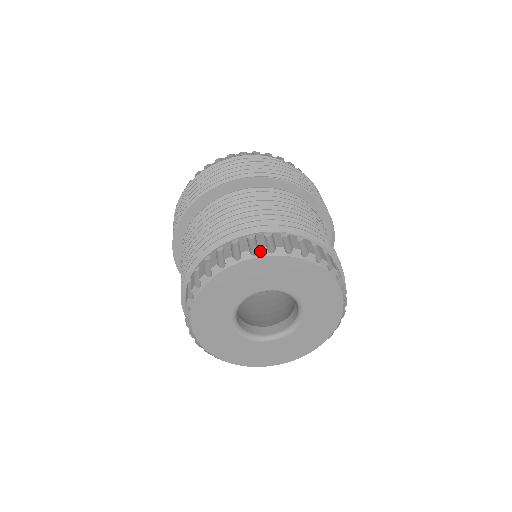
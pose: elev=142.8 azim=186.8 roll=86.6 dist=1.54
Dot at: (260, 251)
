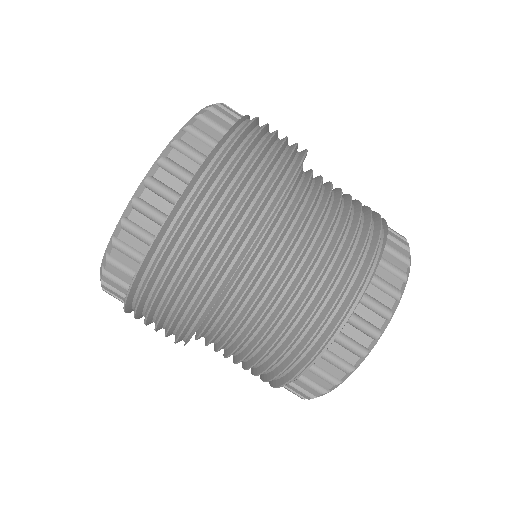
Dot at: (393, 309)
